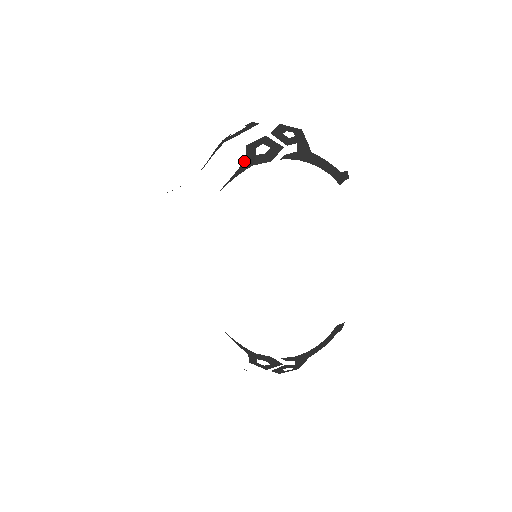
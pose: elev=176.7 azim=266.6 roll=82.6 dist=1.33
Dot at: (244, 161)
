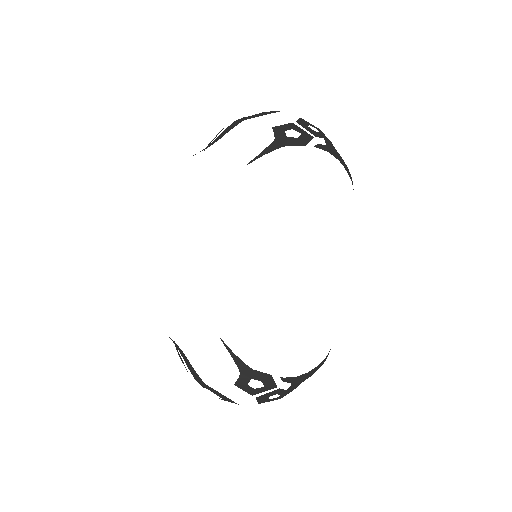
Dot at: (273, 141)
